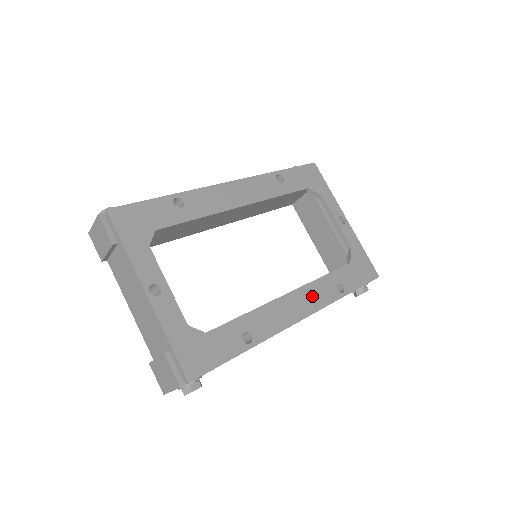
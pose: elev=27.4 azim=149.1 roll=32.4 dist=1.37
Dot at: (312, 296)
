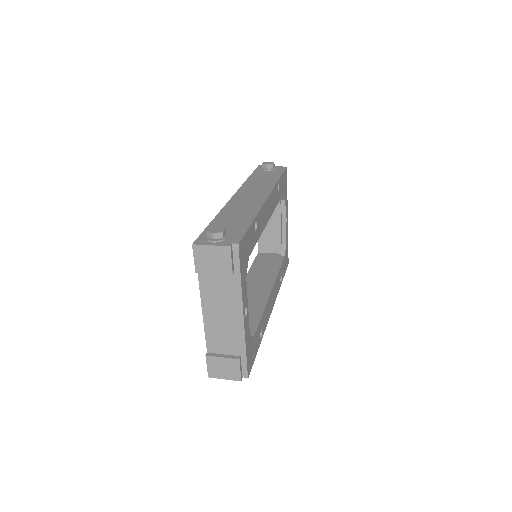
Dot at: occluded
